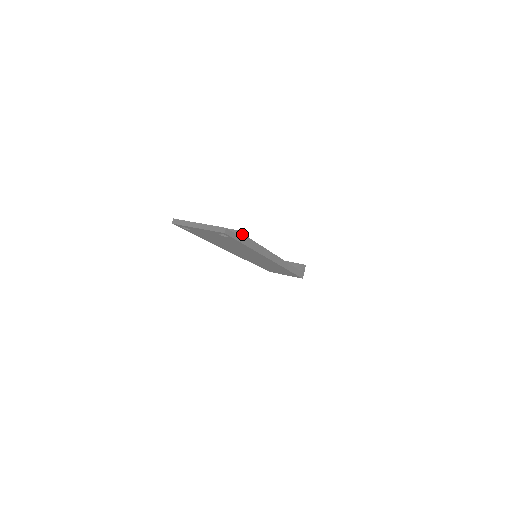
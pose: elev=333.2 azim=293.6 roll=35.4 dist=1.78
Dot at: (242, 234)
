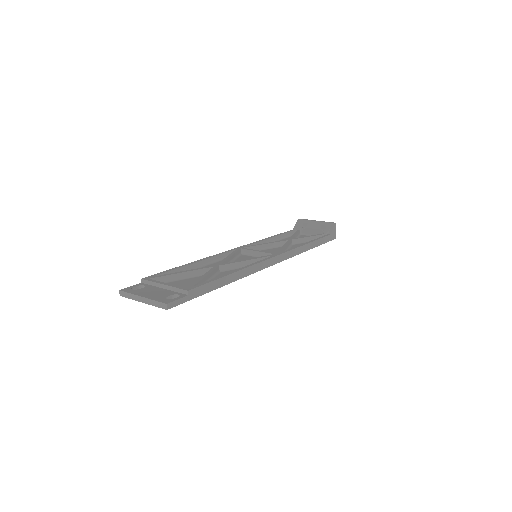
Dot at: (200, 286)
